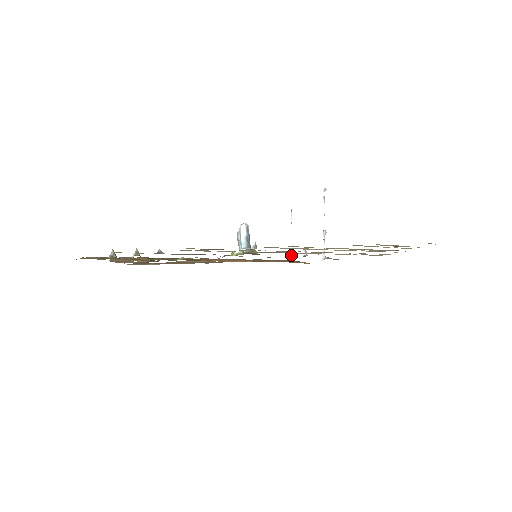
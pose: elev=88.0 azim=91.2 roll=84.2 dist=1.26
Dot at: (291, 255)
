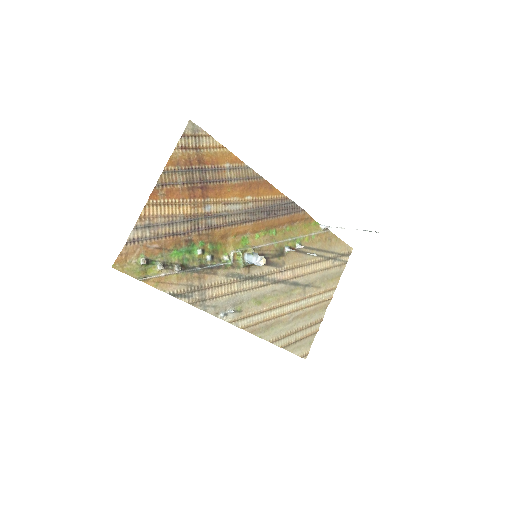
Dot at: (286, 250)
